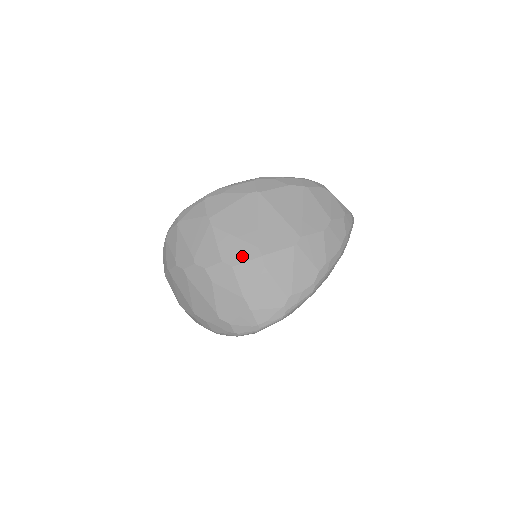
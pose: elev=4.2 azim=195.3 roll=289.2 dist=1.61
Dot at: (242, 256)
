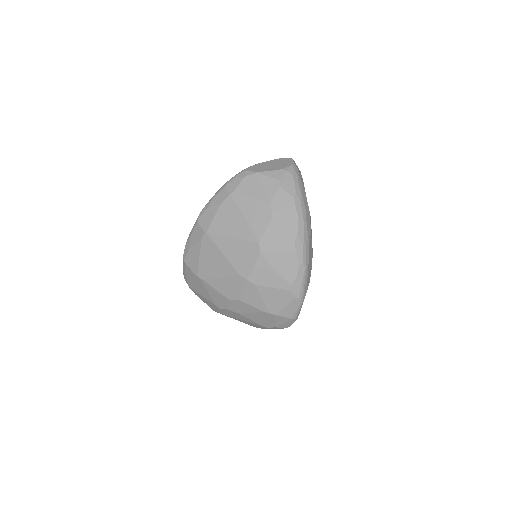
Dot at: (236, 288)
